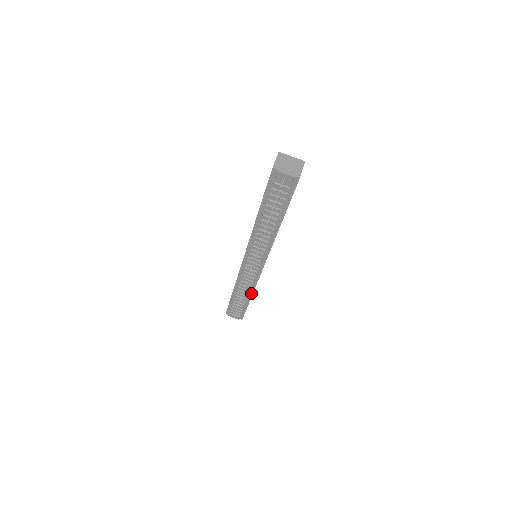
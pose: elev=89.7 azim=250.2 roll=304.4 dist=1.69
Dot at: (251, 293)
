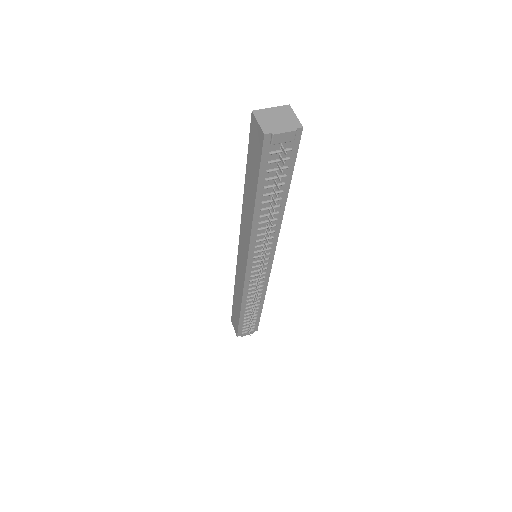
Dot at: (262, 298)
